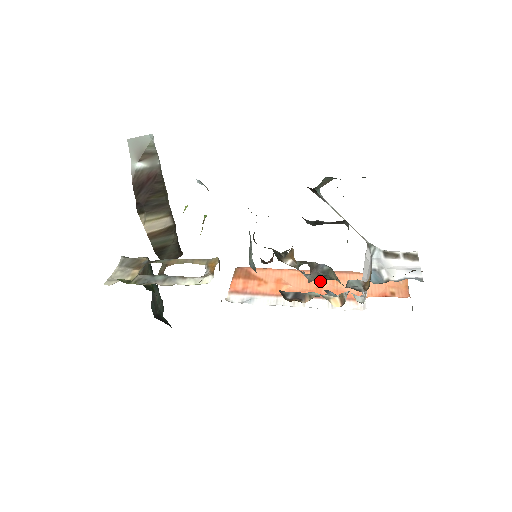
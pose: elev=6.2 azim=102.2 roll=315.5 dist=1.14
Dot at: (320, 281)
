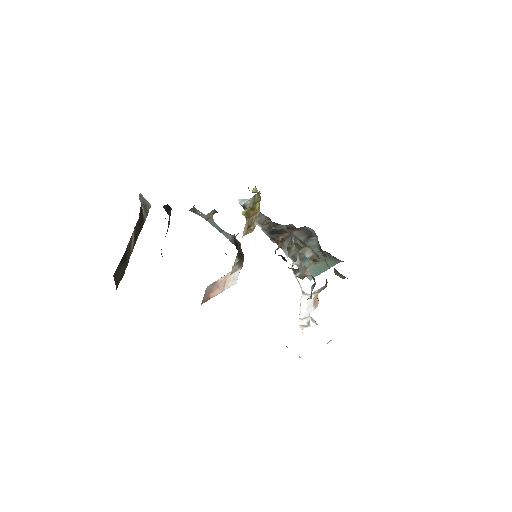
Dot at: occluded
